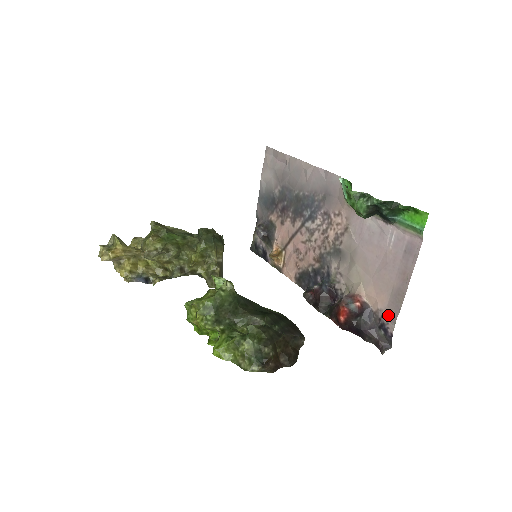
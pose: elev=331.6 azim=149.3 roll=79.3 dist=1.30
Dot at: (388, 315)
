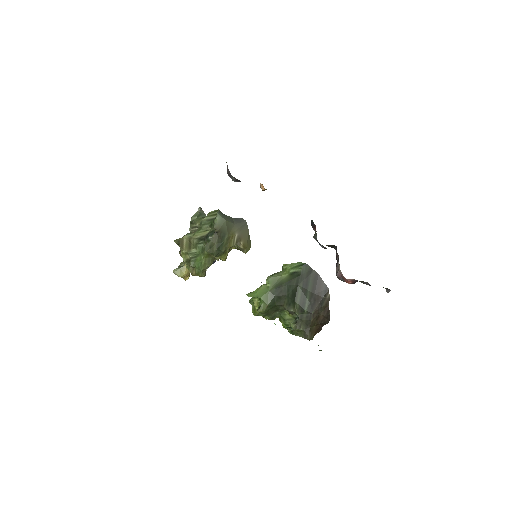
Dot at: occluded
